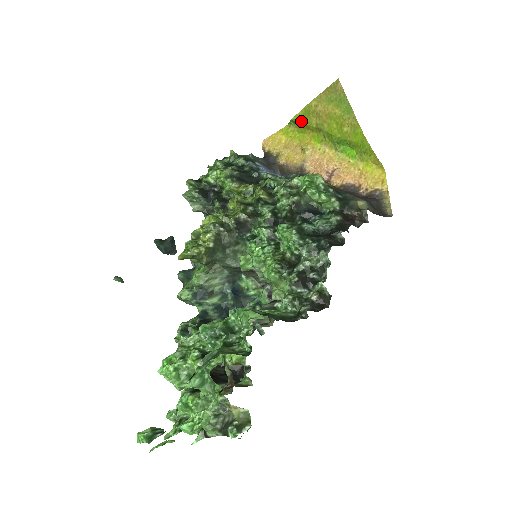
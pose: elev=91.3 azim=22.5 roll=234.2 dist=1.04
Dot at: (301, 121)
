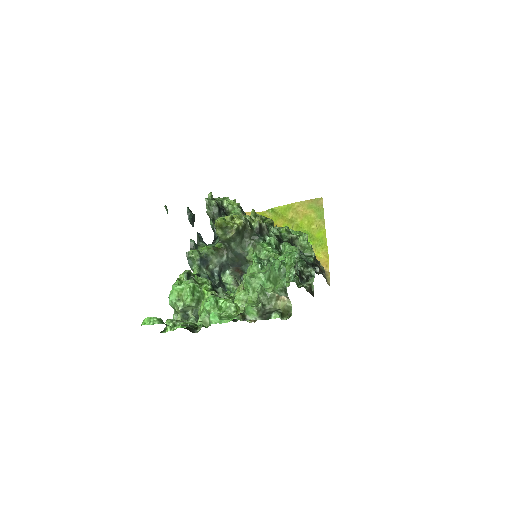
Dot at: (280, 212)
